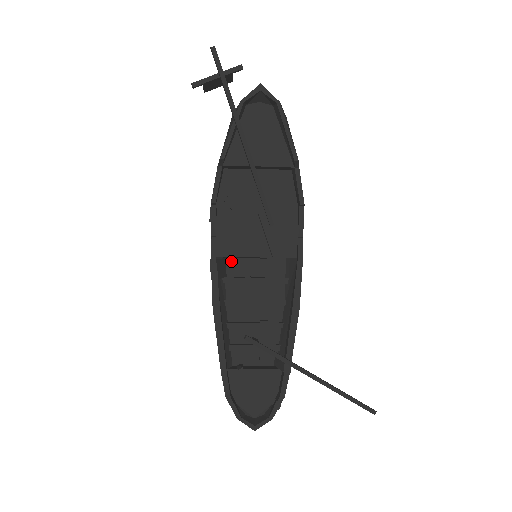
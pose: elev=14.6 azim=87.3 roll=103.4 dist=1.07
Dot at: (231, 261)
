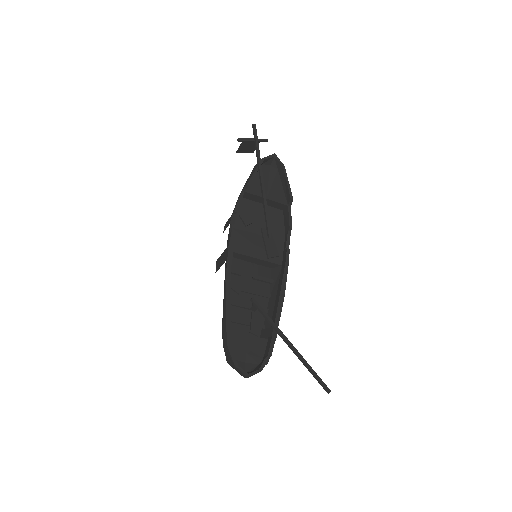
Dot at: (235, 260)
